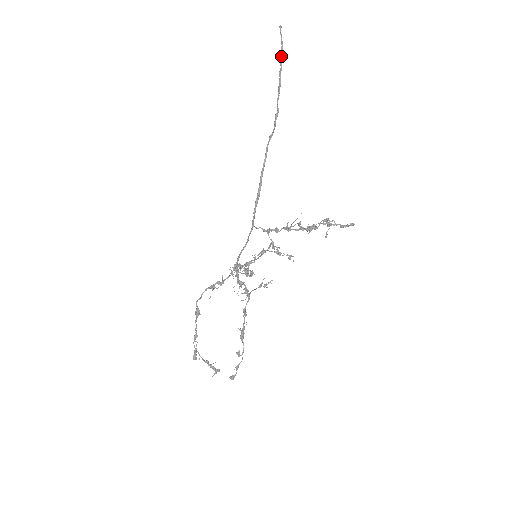
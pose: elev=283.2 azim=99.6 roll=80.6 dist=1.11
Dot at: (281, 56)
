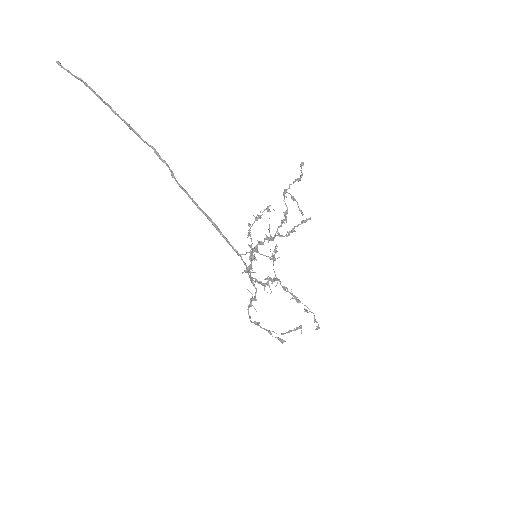
Dot at: (96, 95)
